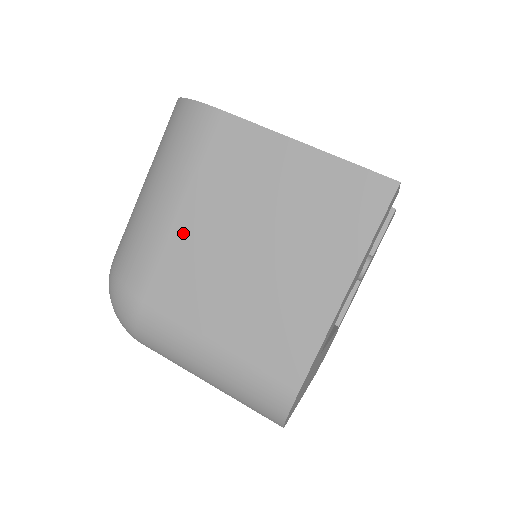
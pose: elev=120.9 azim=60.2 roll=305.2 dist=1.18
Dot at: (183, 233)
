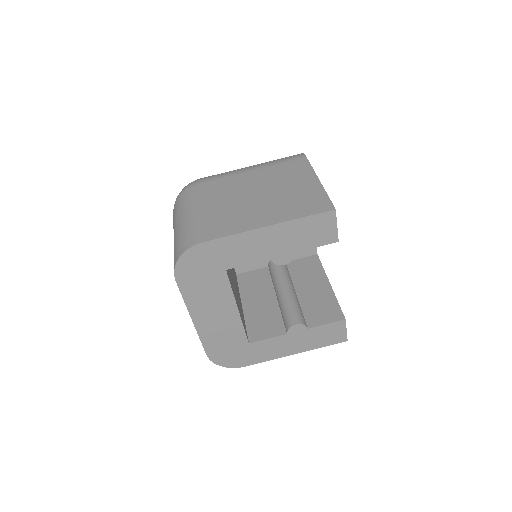
Dot at: (242, 177)
